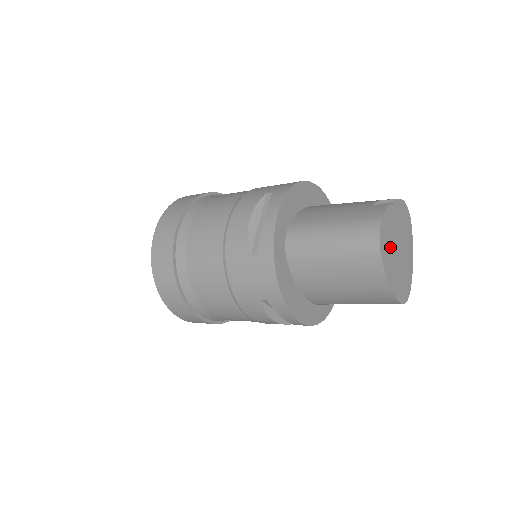
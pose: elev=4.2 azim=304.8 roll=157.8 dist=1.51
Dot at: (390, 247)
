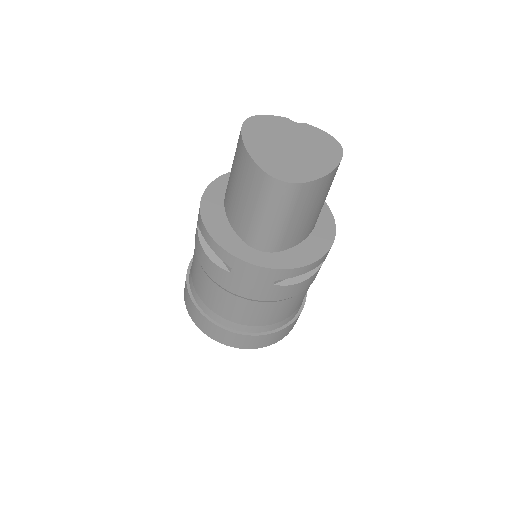
Dot at: (268, 134)
